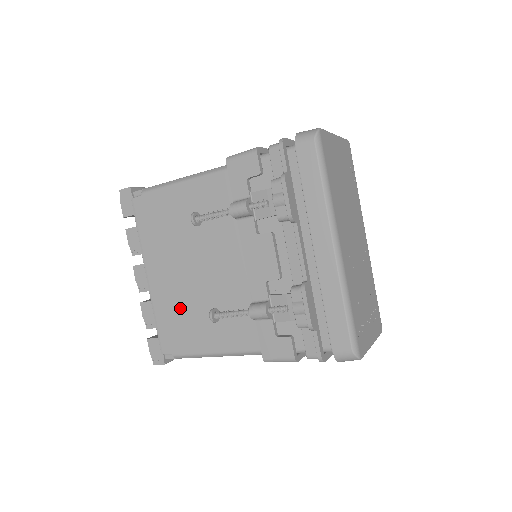
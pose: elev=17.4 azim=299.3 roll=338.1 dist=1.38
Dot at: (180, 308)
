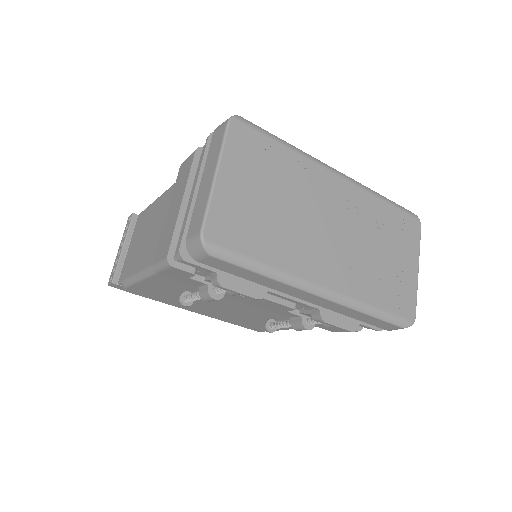
Dot at: (241, 319)
